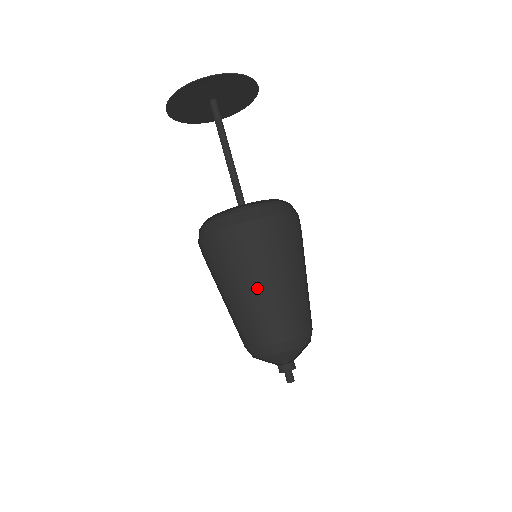
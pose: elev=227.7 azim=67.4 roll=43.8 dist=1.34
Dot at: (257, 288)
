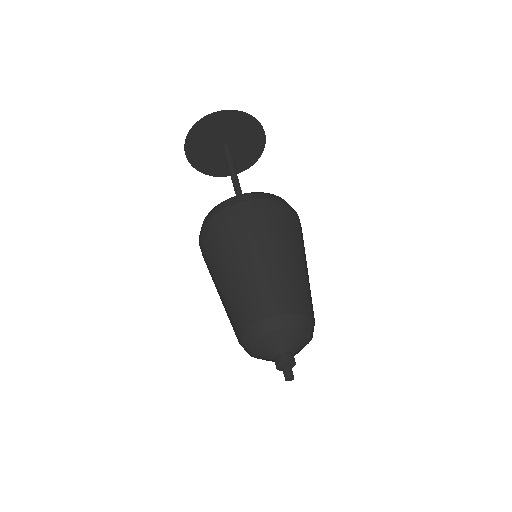
Dot at: (245, 262)
